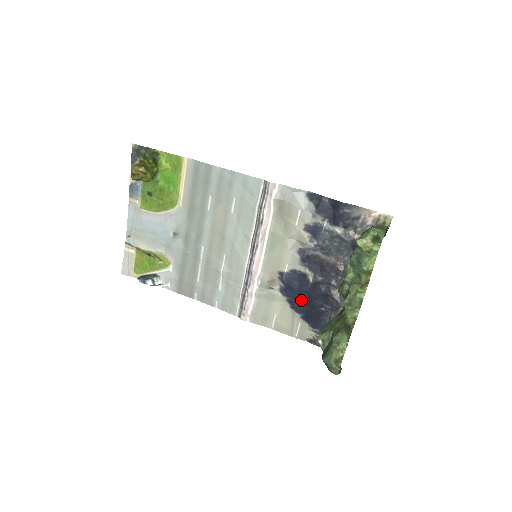
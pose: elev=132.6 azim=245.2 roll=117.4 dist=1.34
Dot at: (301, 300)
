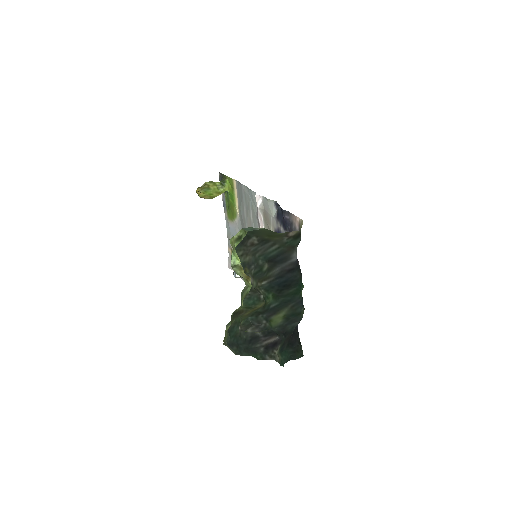
Dot at: occluded
